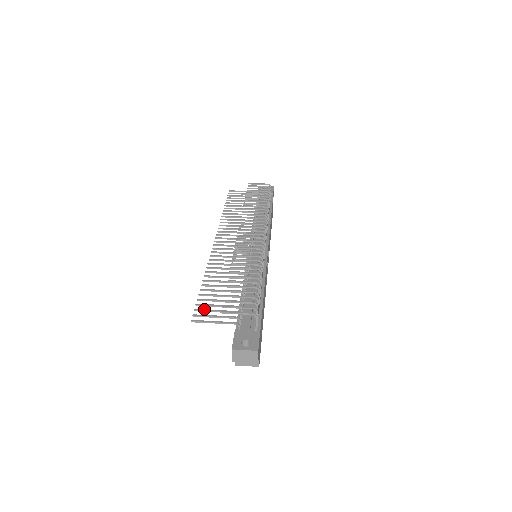
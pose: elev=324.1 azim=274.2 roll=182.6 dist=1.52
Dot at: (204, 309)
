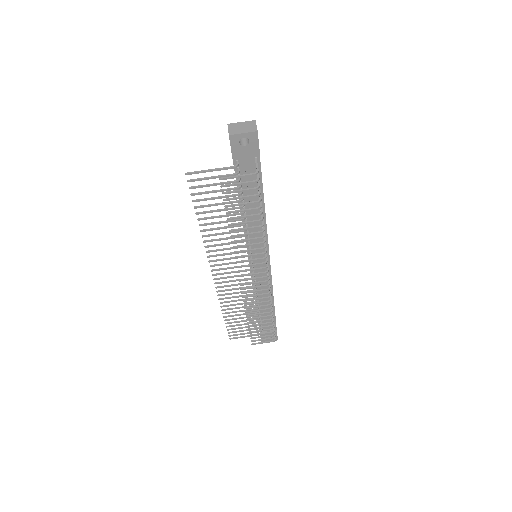
Dot at: (235, 332)
